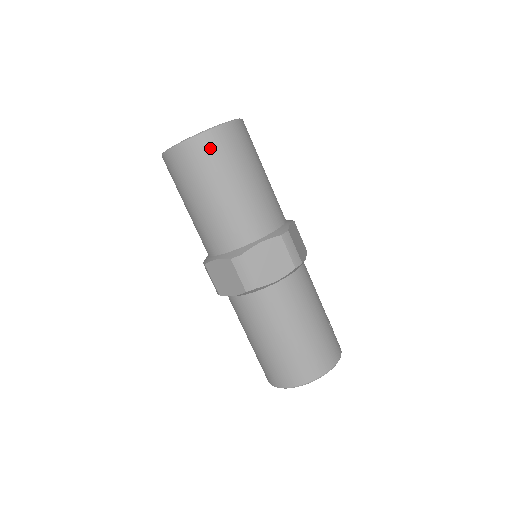
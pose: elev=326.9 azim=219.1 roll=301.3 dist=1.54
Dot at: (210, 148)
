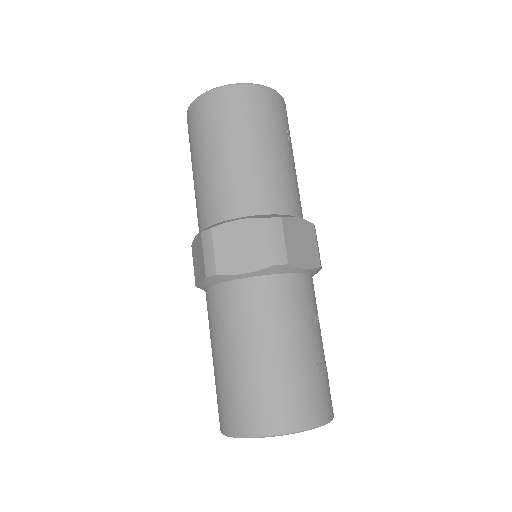
Dot at: (218, 105)
